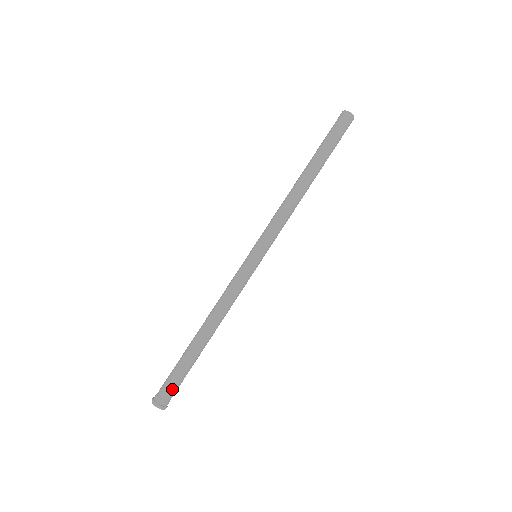
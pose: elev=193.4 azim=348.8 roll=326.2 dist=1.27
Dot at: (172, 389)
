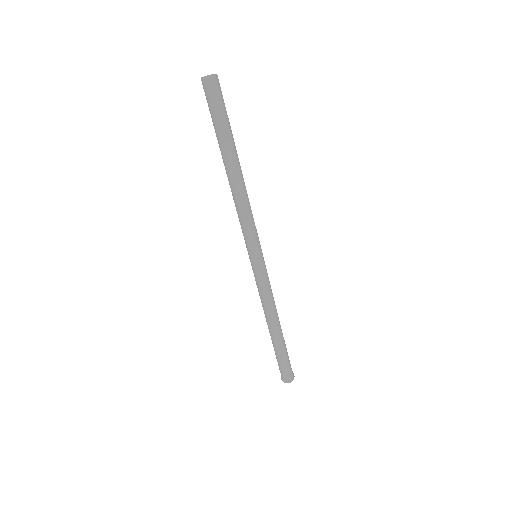
Dot at: (285, 370)
